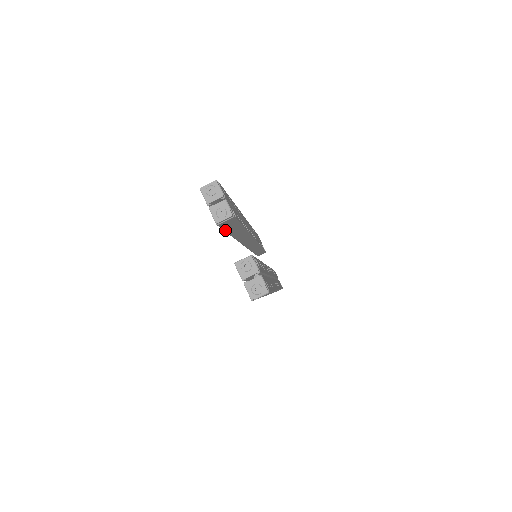
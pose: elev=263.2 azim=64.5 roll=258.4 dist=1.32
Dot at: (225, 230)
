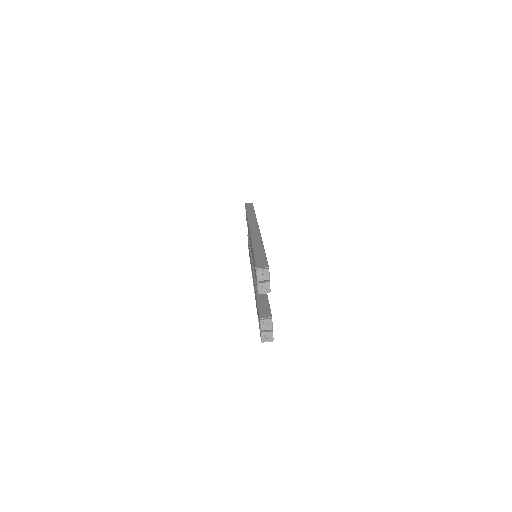
Dot at: occluded
